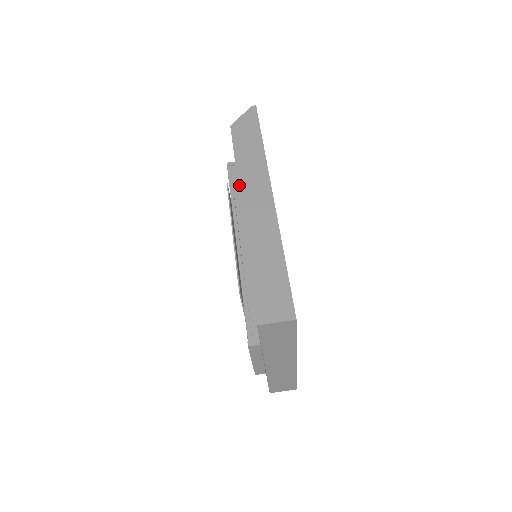
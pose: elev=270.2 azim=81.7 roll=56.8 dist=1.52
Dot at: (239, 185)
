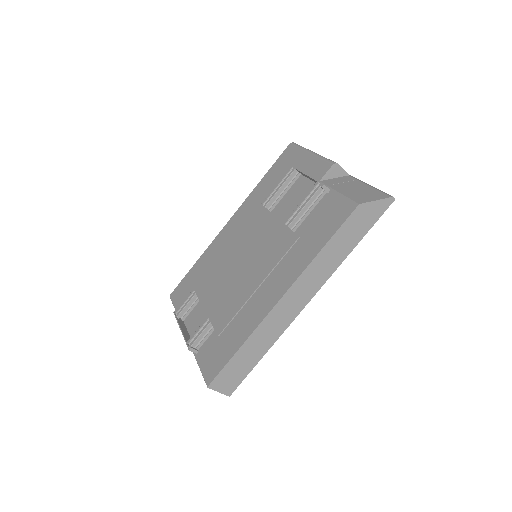
Dot at: (302, 275)
